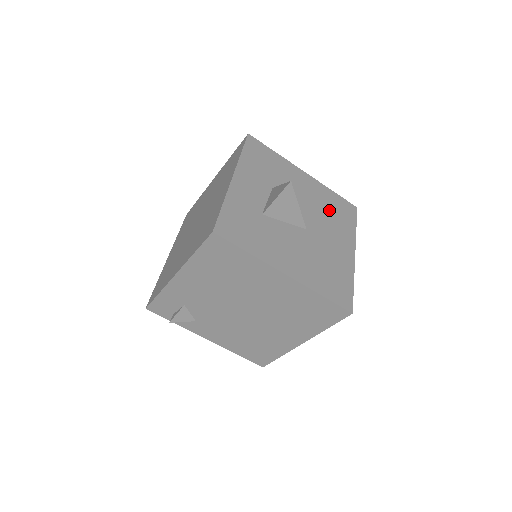
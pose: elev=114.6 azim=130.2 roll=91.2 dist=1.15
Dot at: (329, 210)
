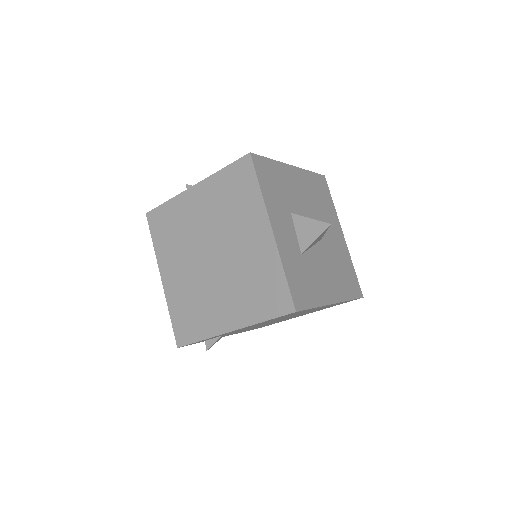
Dot at: (318, 199)
